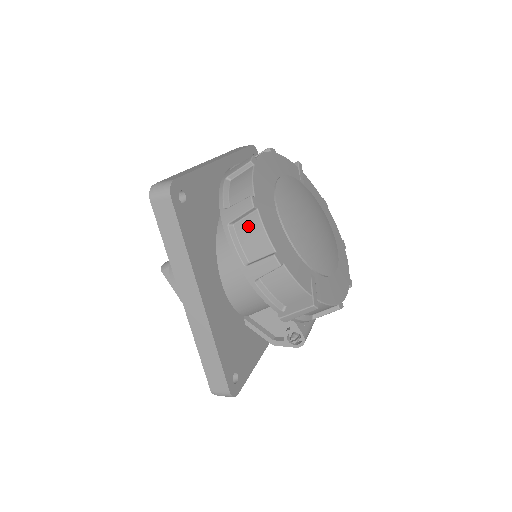
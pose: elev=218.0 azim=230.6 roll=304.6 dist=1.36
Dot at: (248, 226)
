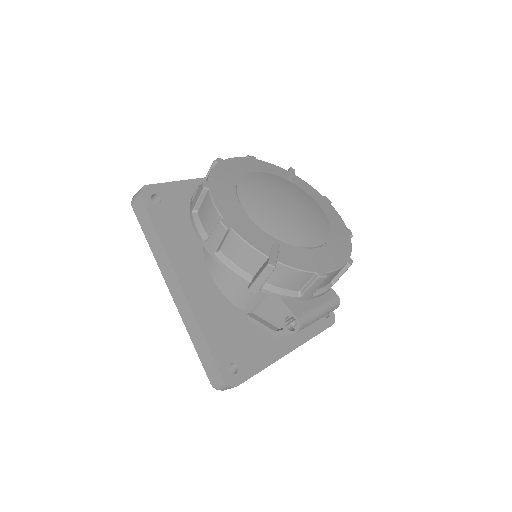
Dot at: (204, 206)
